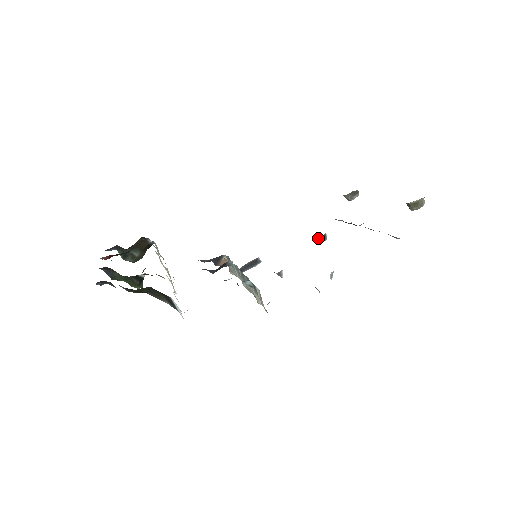
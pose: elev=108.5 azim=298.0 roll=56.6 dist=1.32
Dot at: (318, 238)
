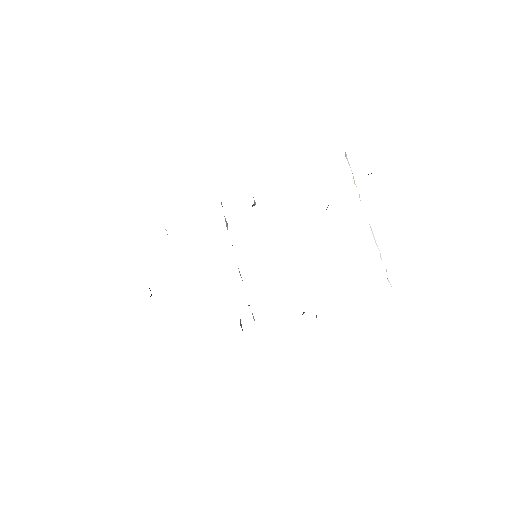
Dot at: occluded
